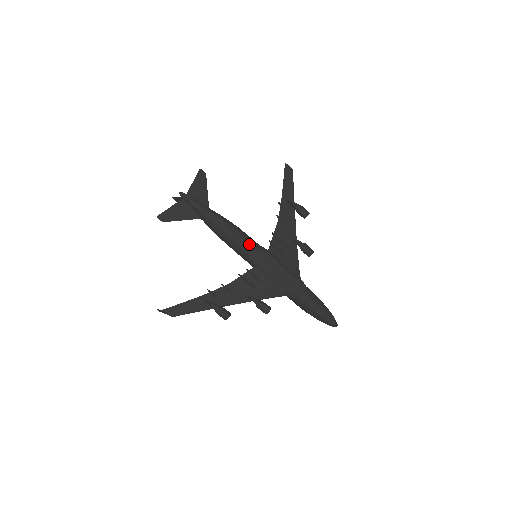
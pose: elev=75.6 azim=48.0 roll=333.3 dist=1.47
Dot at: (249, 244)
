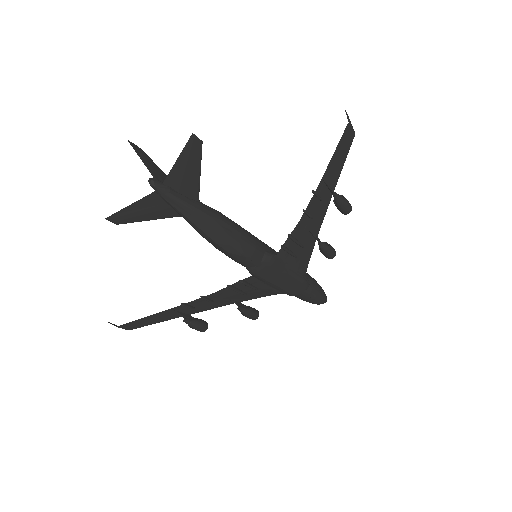
Dot at: (252, 259)
